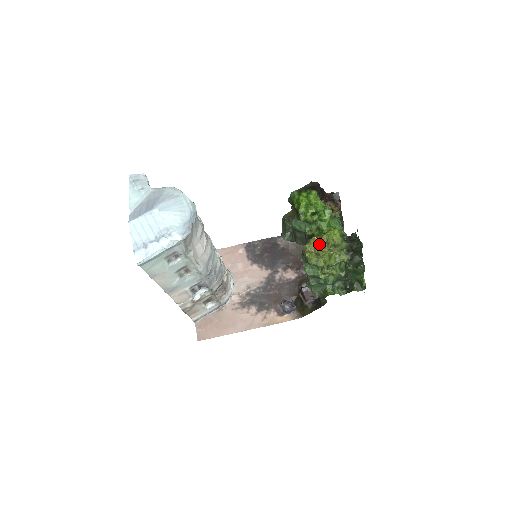
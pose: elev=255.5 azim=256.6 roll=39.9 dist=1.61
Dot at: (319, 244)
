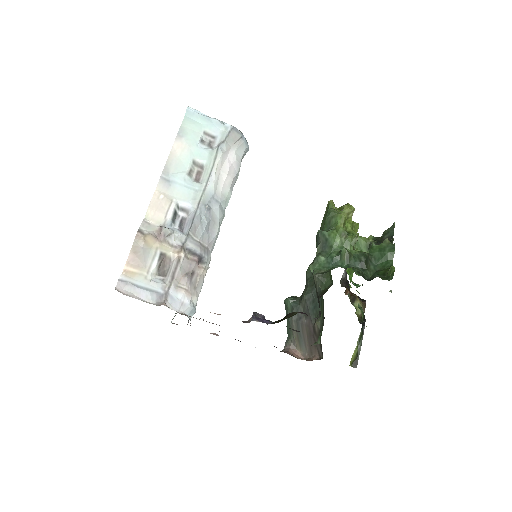
Dot at: occluded
